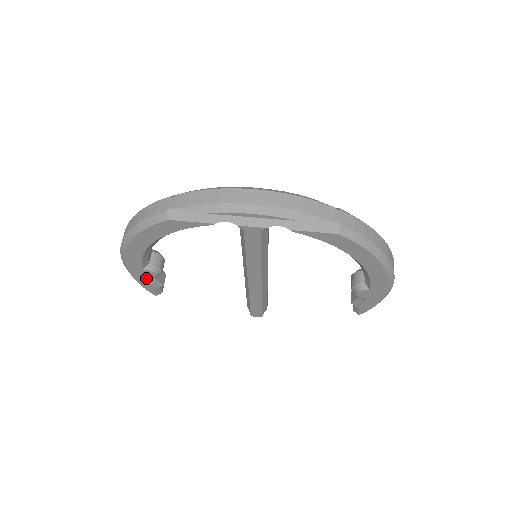
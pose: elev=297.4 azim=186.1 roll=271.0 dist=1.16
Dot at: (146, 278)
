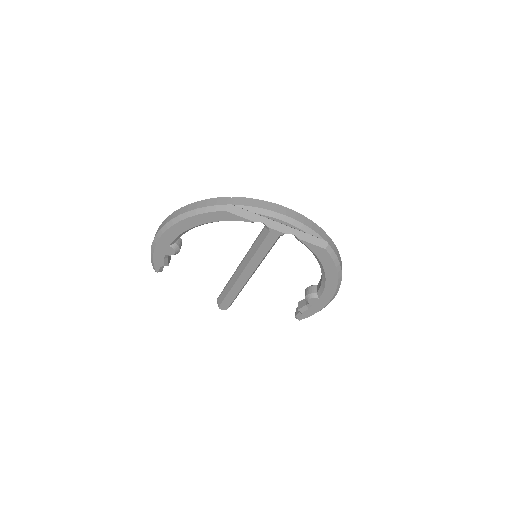
Dot at: (164, 254)
